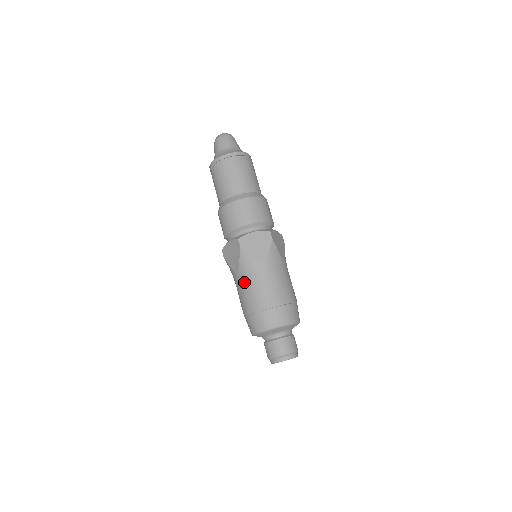
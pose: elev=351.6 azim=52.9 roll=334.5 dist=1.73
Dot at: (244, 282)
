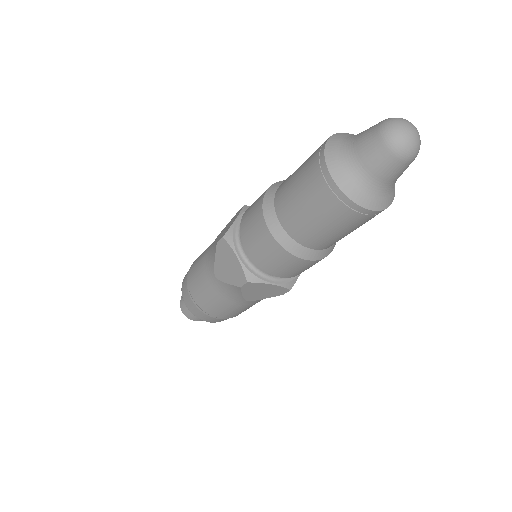
Dot at: (247, 306)
